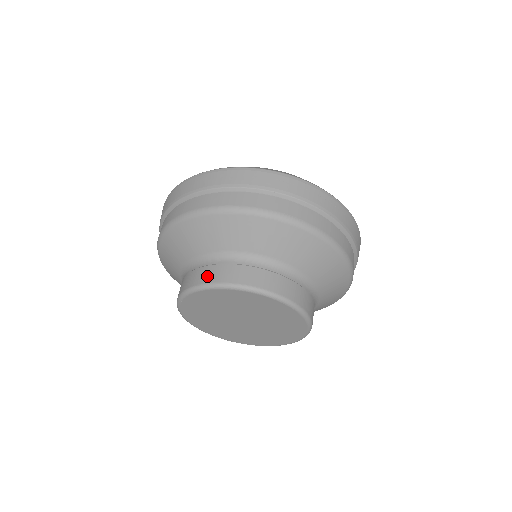
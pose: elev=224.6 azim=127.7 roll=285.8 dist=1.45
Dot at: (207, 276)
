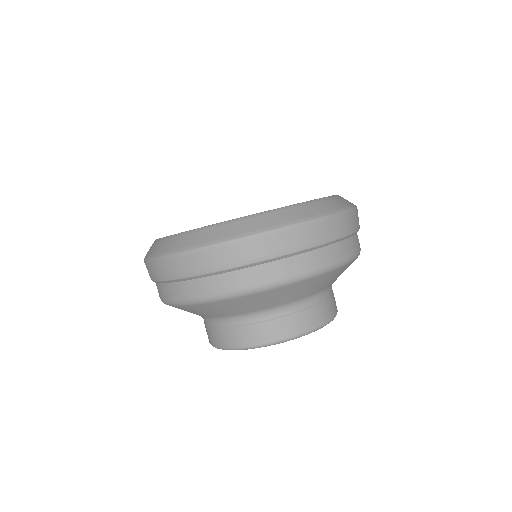
Dot at: (276, 333)
